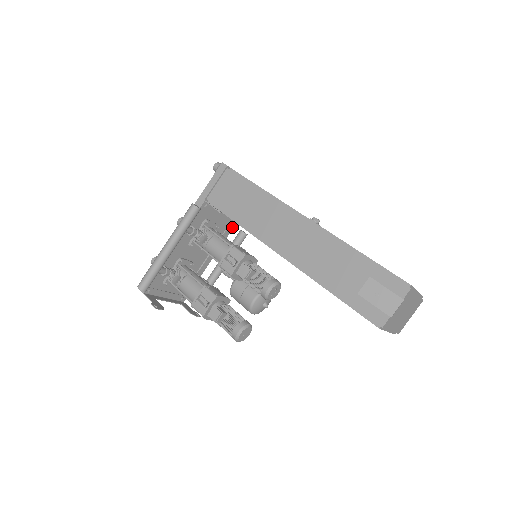
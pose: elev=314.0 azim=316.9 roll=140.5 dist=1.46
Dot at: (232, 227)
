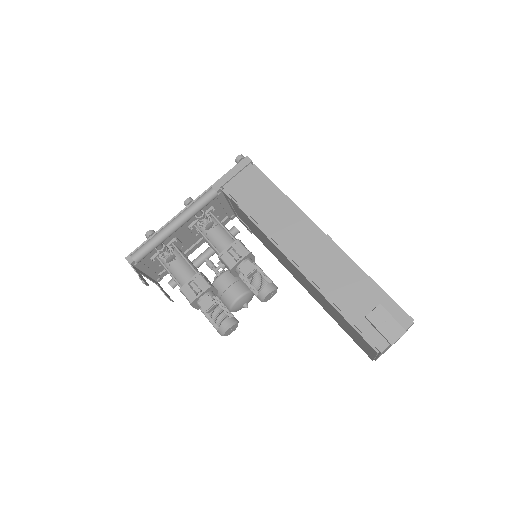
Dot at: (228, 221)
